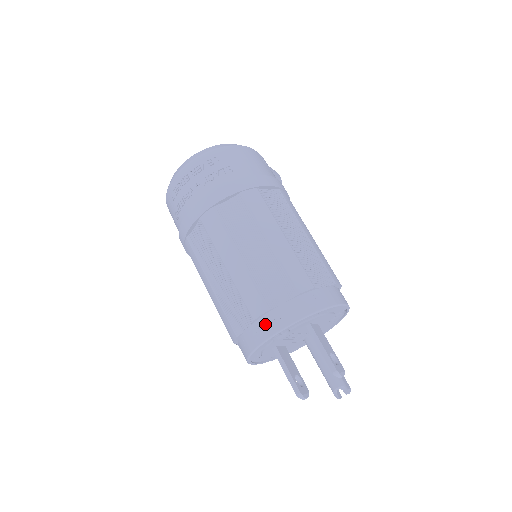
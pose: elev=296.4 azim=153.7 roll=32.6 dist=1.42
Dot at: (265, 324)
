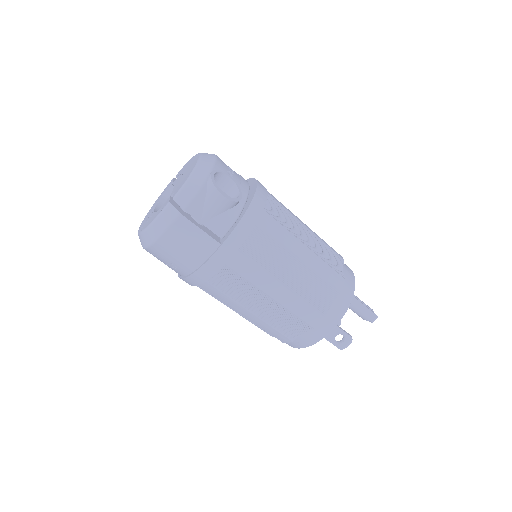
Dot at: occluded
